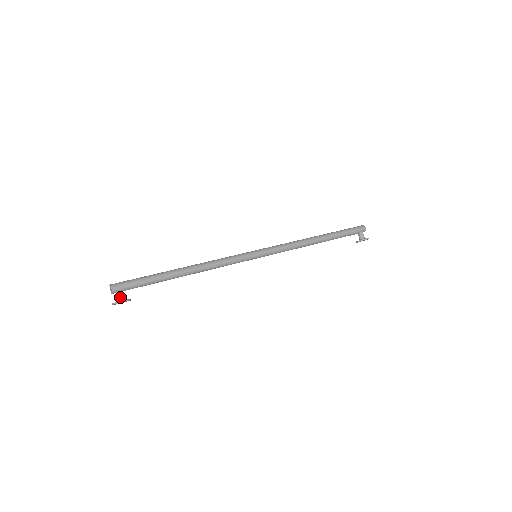
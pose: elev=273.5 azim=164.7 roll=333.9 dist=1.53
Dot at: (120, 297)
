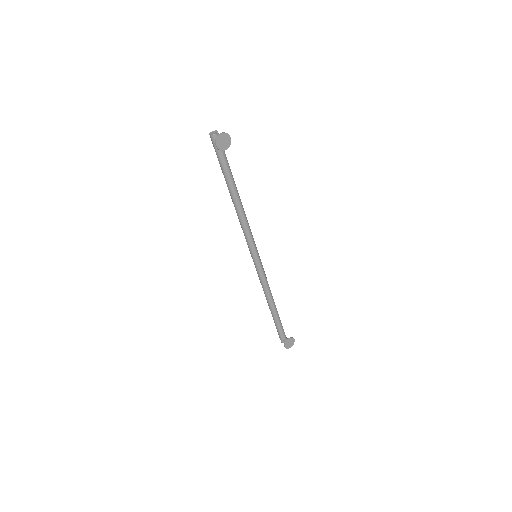
Dot at: (223, 138)
